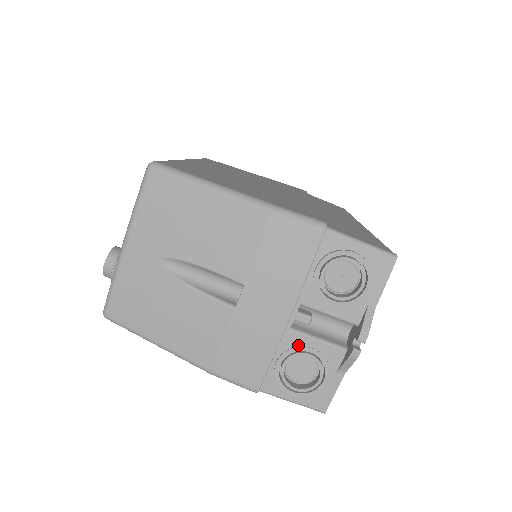
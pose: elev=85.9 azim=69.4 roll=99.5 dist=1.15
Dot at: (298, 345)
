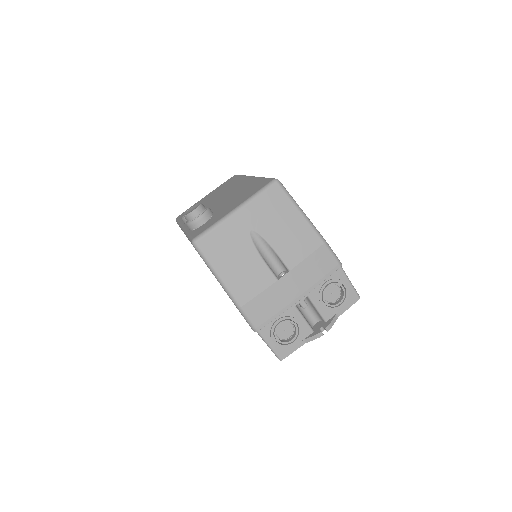
Dot at: (294, 316)
